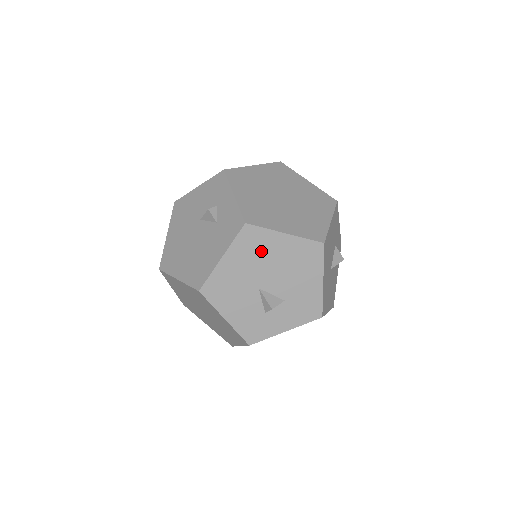
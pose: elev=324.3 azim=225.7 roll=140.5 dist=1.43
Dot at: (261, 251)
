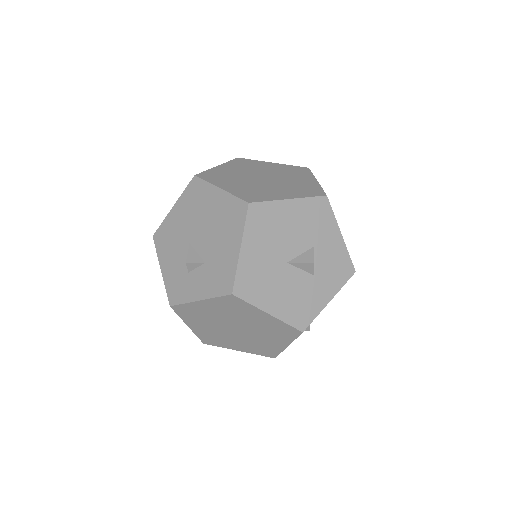
Dot at: (199, 204)
